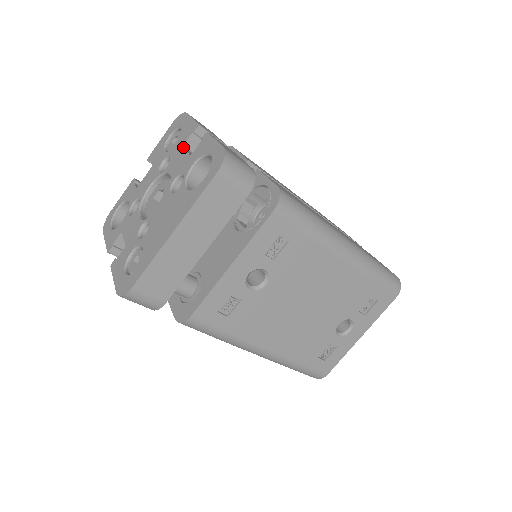
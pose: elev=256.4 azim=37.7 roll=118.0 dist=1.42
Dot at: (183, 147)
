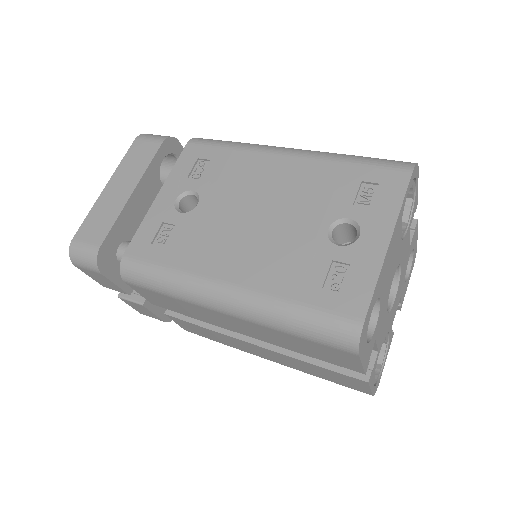
Dot at: occluded
